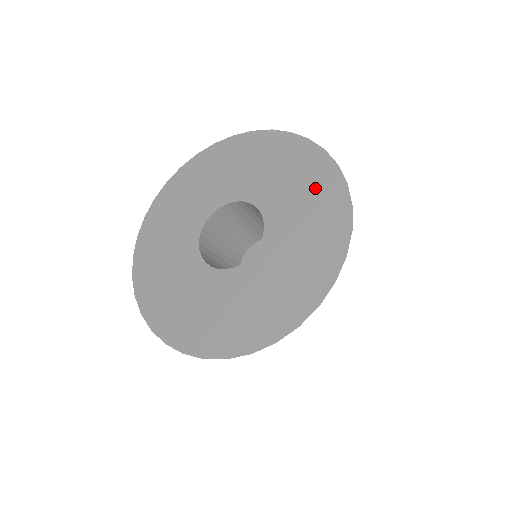
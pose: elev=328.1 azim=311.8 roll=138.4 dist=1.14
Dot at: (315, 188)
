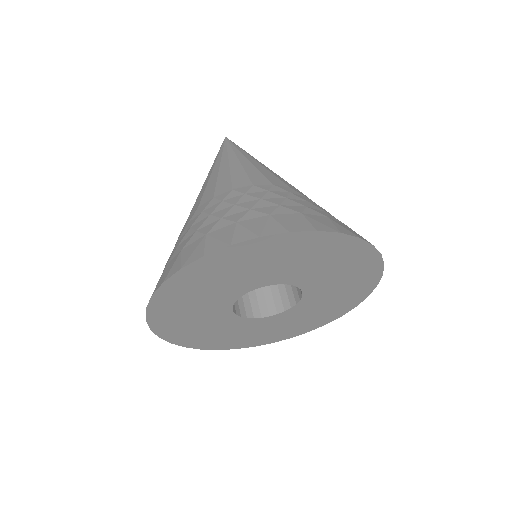
Dot at: (328, 253)
